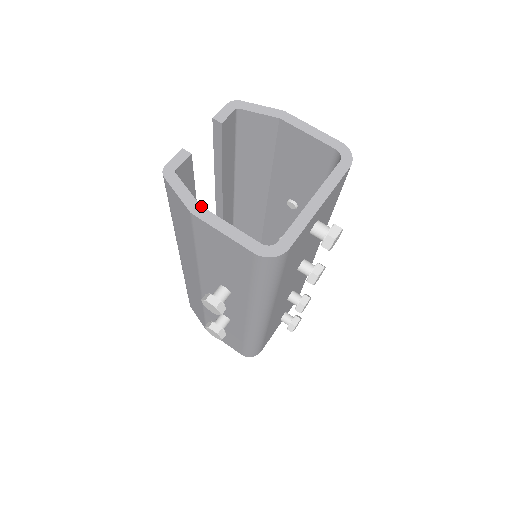
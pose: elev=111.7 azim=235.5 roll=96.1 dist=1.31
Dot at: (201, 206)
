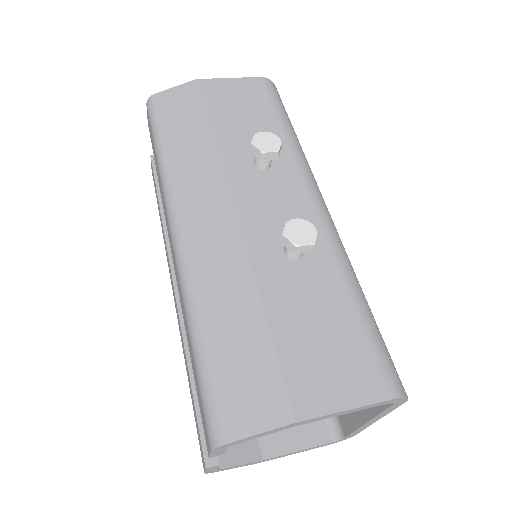
Dot at: occluded
